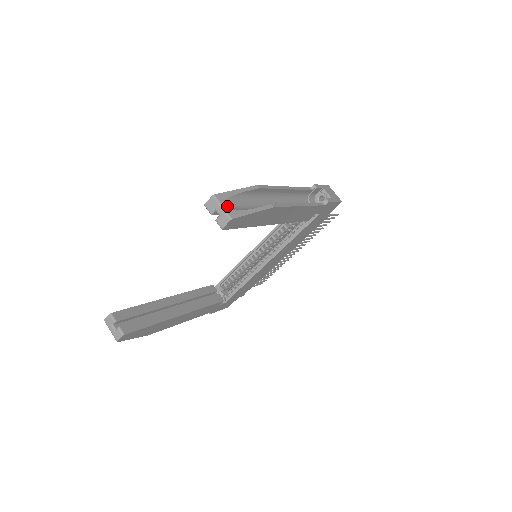
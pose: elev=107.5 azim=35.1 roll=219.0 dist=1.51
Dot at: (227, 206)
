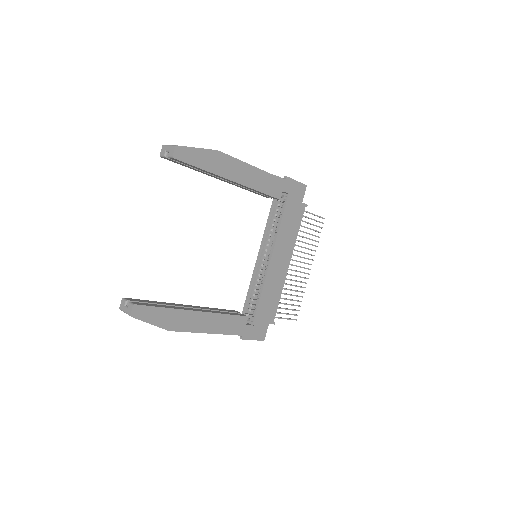
Dot at: occluded
